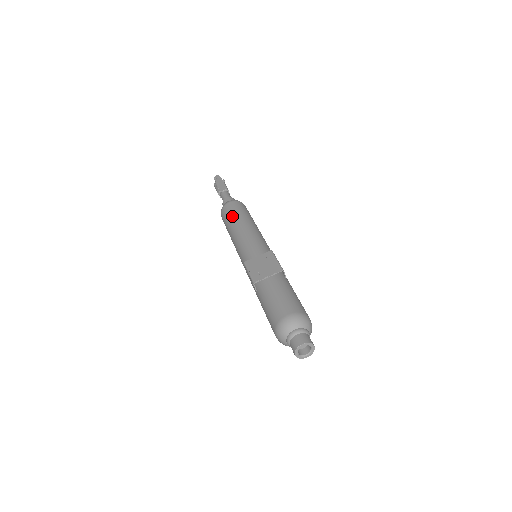
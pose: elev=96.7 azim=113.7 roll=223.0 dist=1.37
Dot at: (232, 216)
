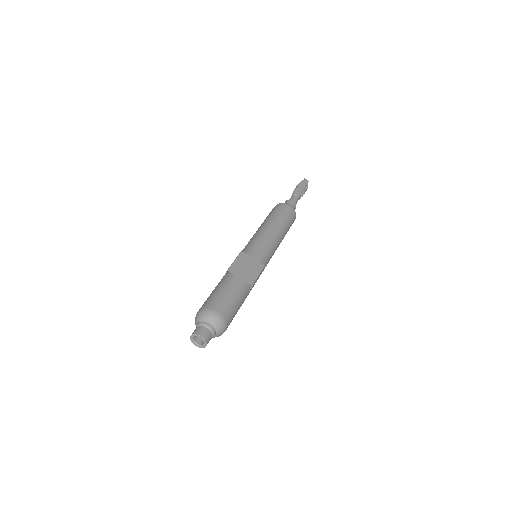
Dot at: (277, 216)
